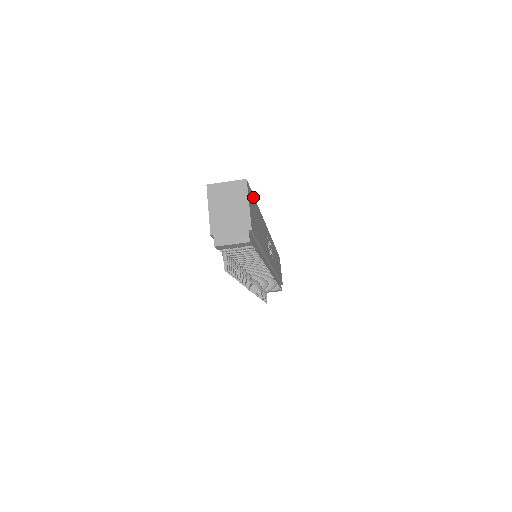
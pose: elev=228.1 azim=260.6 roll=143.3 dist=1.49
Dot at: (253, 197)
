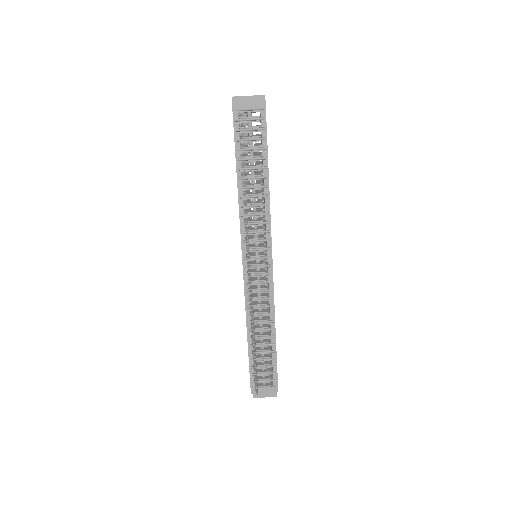
Dot at: occluded
